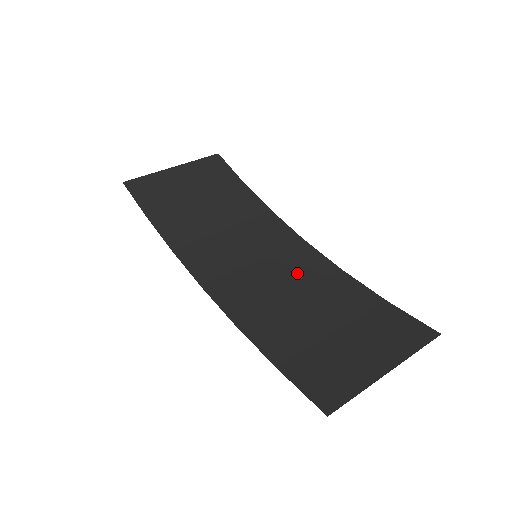
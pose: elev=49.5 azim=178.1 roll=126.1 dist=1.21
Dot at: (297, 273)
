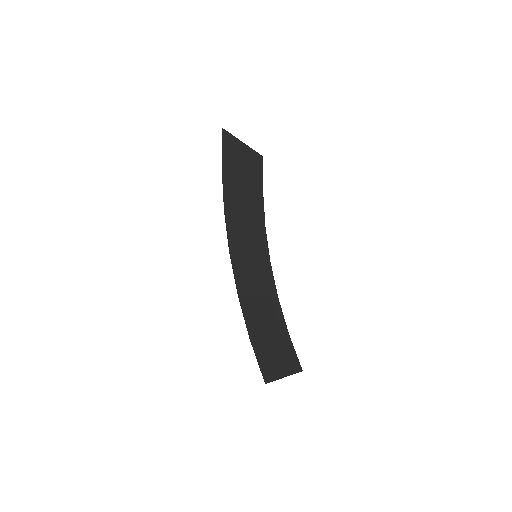
Dot at: (264, 283)
